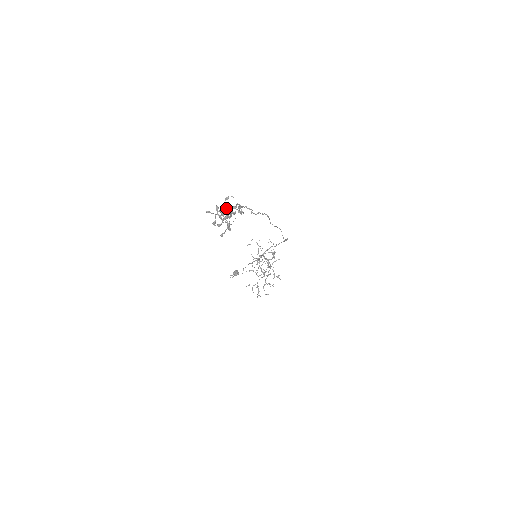
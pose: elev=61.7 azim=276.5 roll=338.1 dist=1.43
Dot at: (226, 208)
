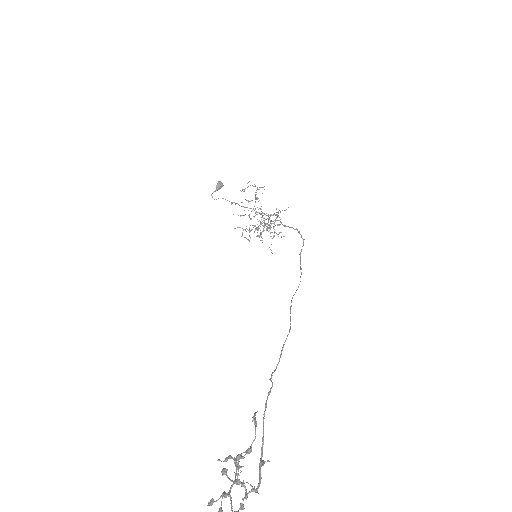
Dot at: out of frame
